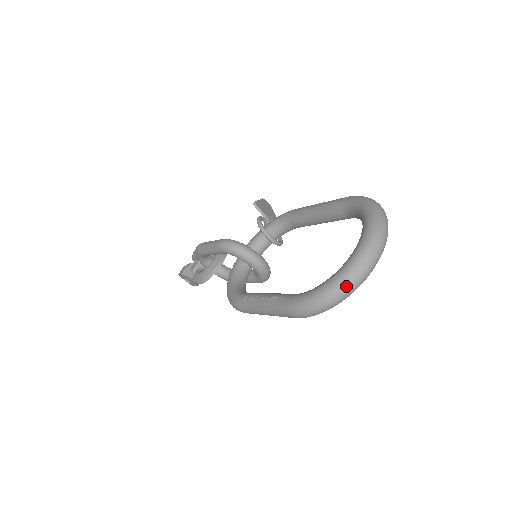
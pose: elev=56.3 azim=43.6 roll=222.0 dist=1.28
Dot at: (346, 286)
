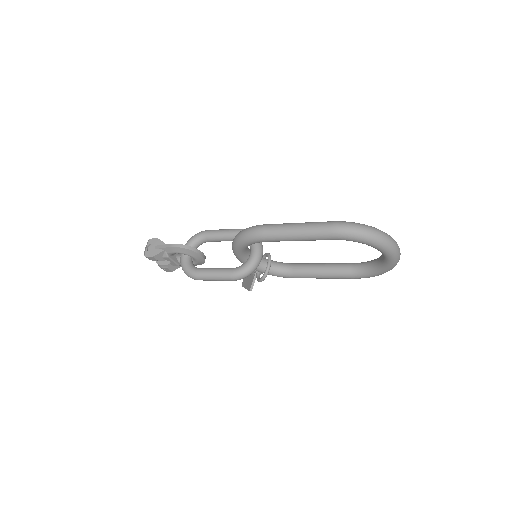
Dot at: (385, 234)
